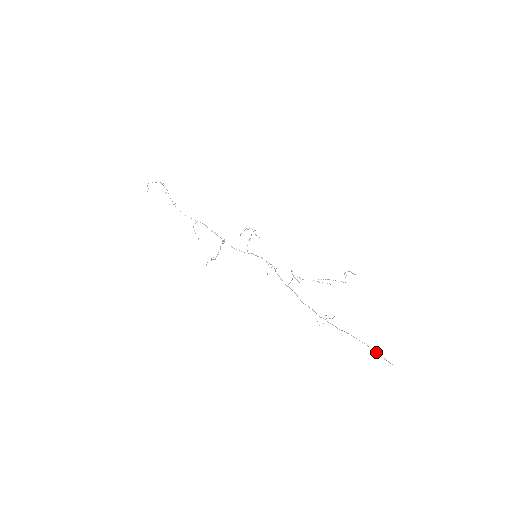
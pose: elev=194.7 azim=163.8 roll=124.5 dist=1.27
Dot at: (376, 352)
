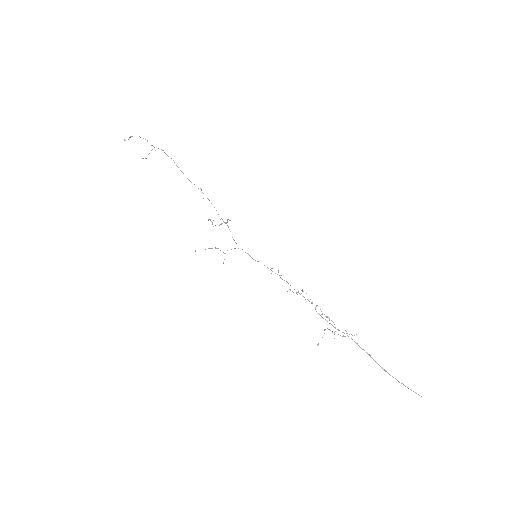
Dot at: occluded
